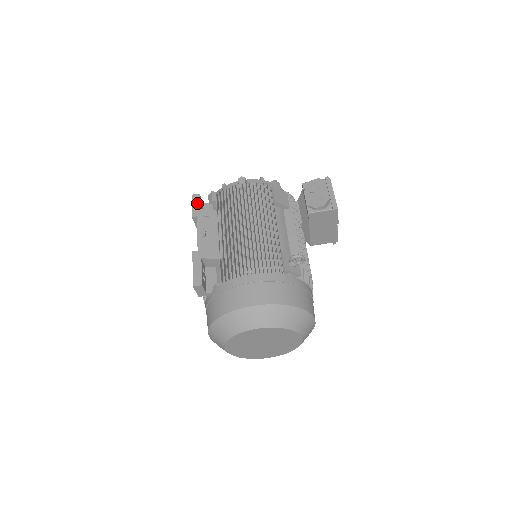
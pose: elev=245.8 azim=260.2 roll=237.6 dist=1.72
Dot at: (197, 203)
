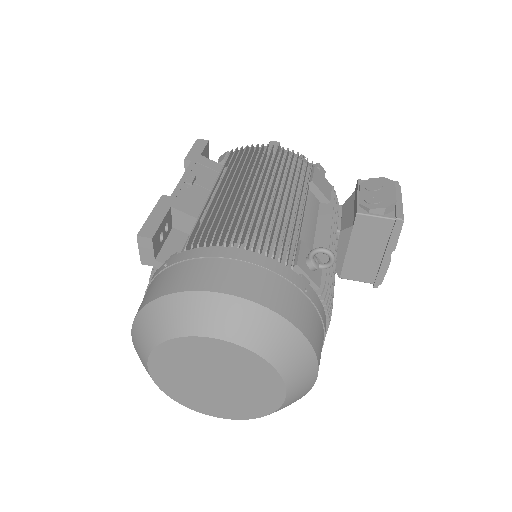
Dot at: (200, 148)
